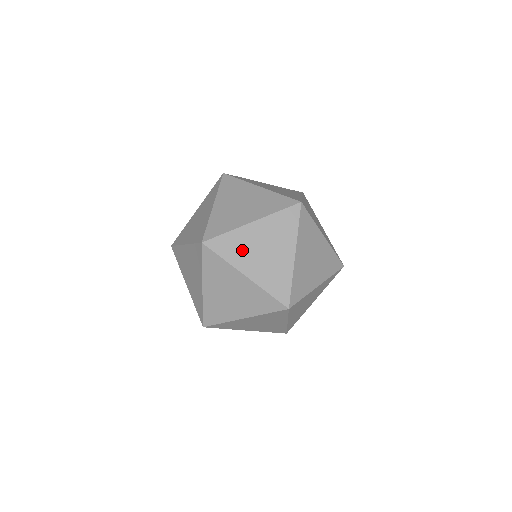
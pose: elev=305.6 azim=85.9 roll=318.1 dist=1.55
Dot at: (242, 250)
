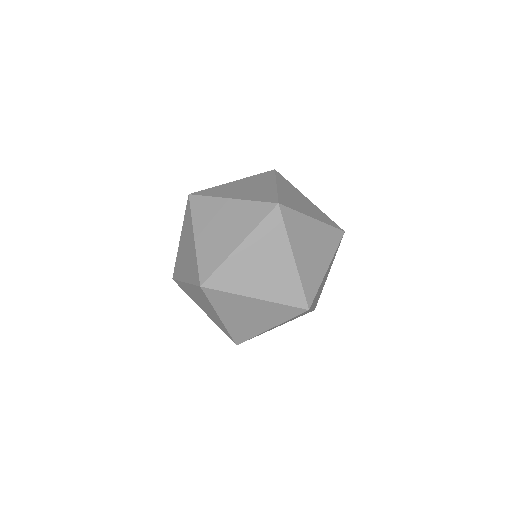
Dot at: (208, 216)
